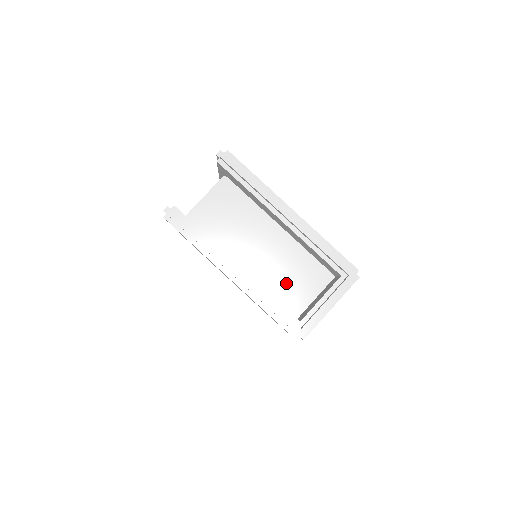
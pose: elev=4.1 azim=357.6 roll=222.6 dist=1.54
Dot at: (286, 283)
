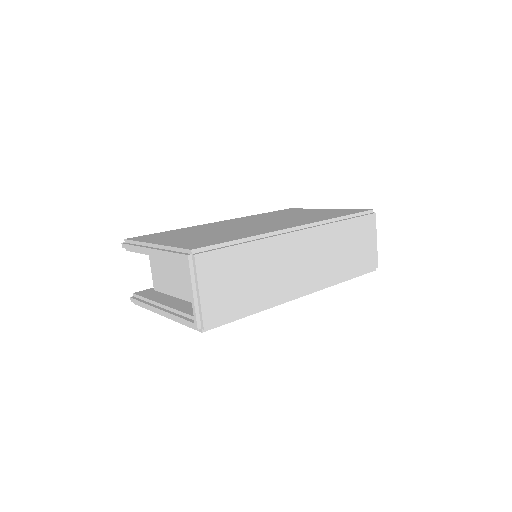
Dot at: occluded
